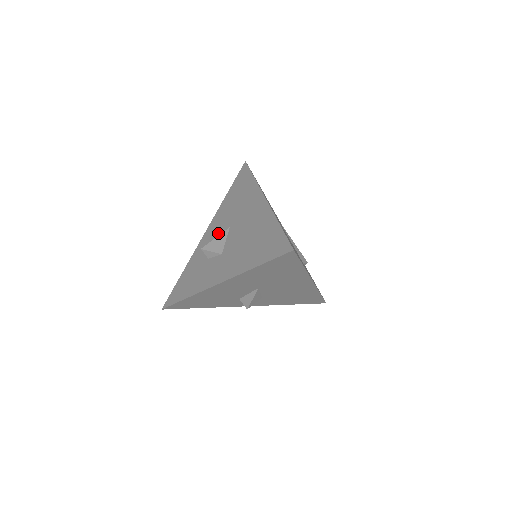
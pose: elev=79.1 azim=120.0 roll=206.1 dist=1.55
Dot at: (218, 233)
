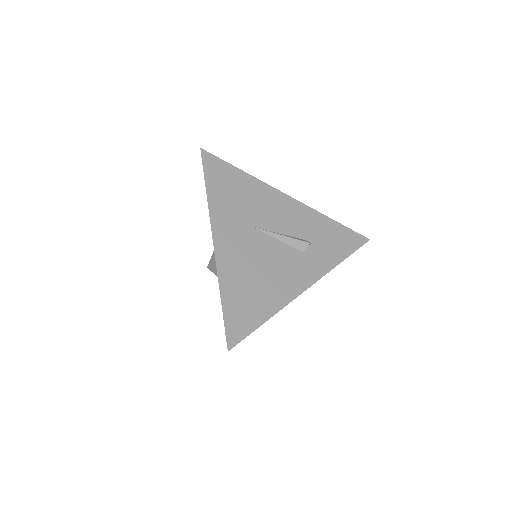
Dot at: occluded
